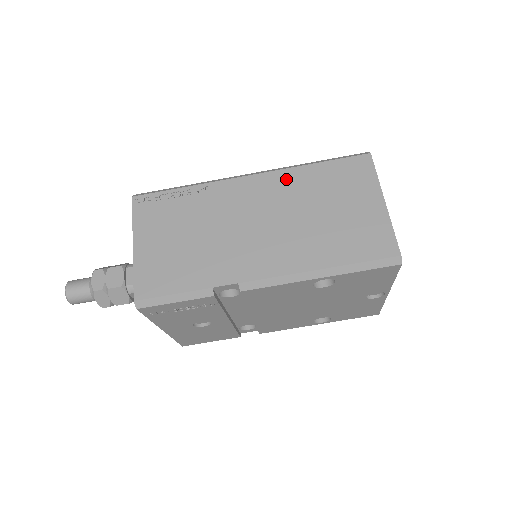
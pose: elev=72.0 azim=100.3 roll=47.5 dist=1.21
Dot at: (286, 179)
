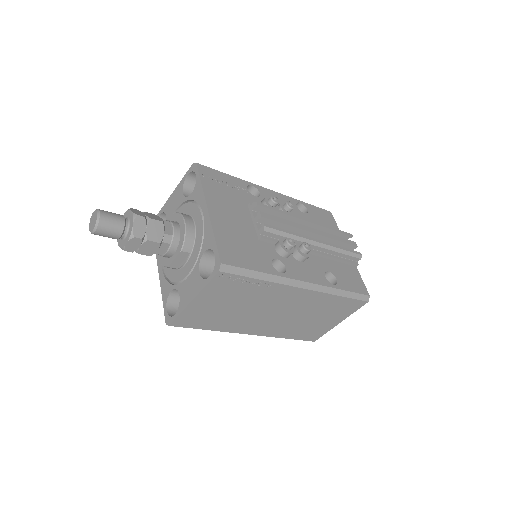
Dot at: (318, 298)
